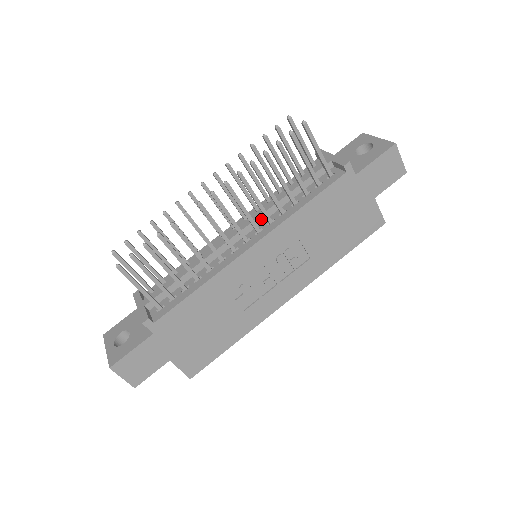
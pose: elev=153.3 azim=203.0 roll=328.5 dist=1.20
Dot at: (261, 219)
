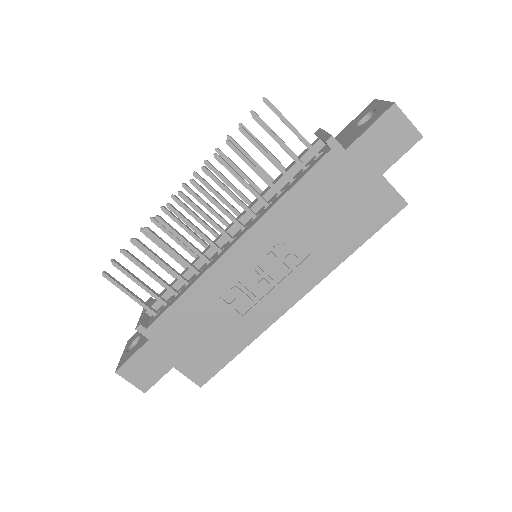
Dot at: (249, 215)
